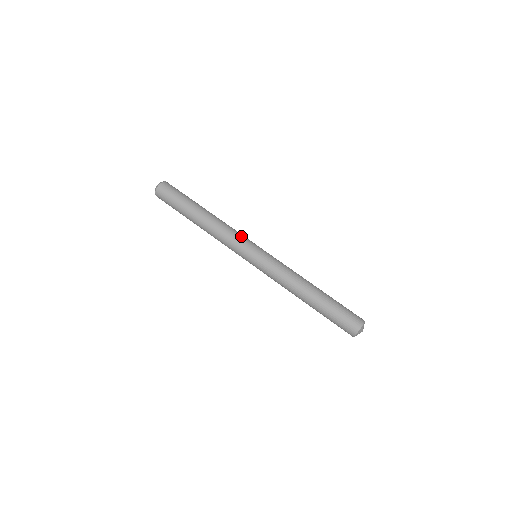
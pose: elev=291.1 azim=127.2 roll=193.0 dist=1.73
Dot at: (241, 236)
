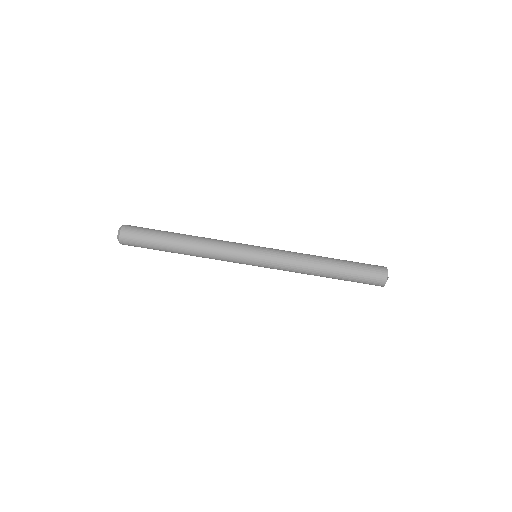
Dot at: (233, 244)
